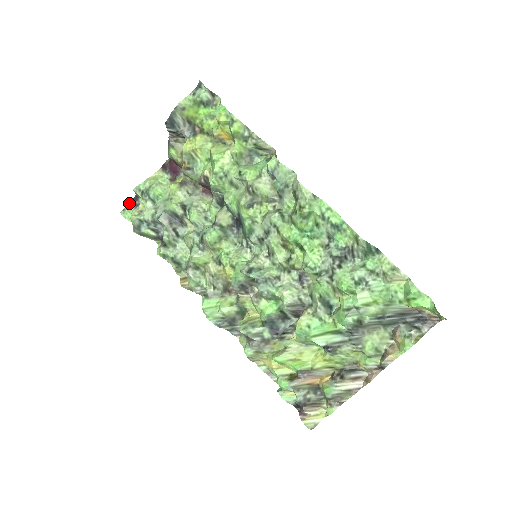
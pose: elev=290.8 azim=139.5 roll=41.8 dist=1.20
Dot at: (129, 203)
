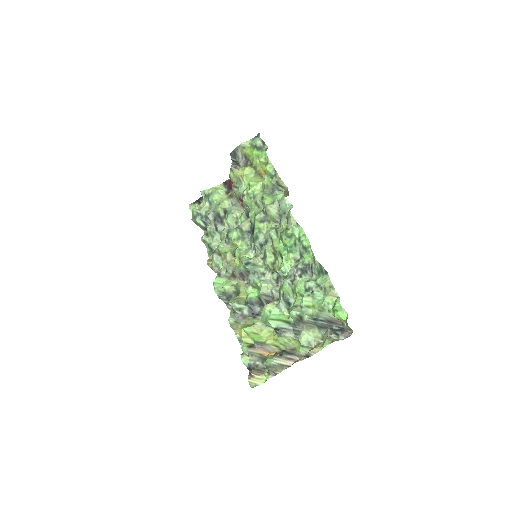
Dot at: (196, 200)
